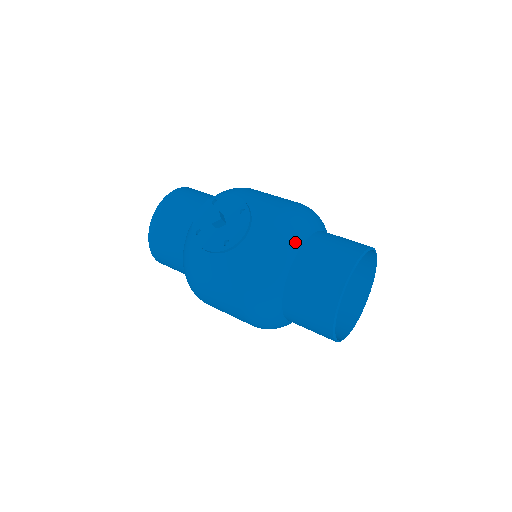
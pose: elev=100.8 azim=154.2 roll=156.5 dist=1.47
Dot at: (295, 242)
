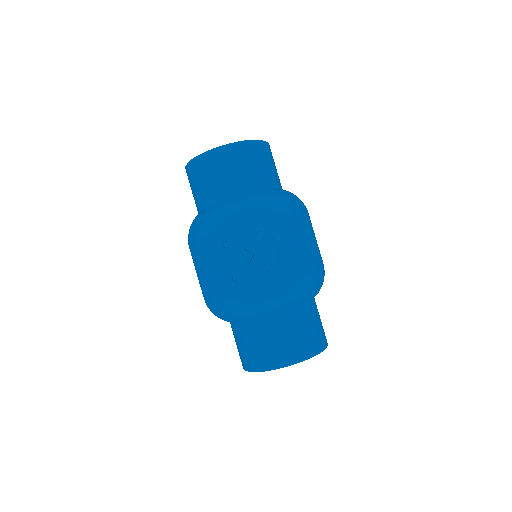
Dot at: (283, 307)
